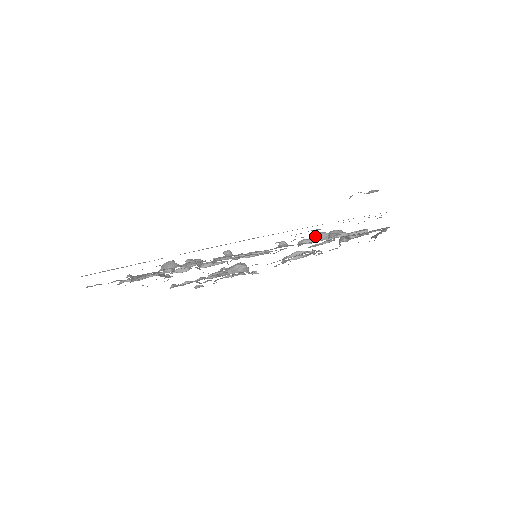
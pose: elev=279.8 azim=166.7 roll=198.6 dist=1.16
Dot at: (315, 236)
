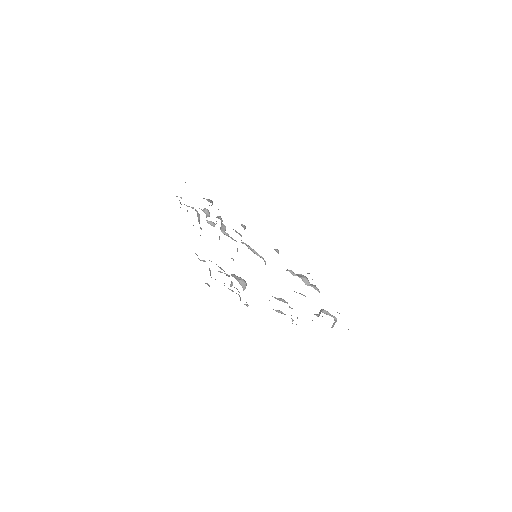
Dot at: (300, 275)
